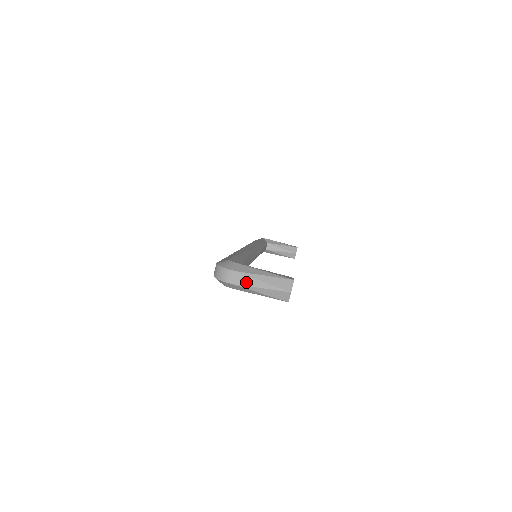
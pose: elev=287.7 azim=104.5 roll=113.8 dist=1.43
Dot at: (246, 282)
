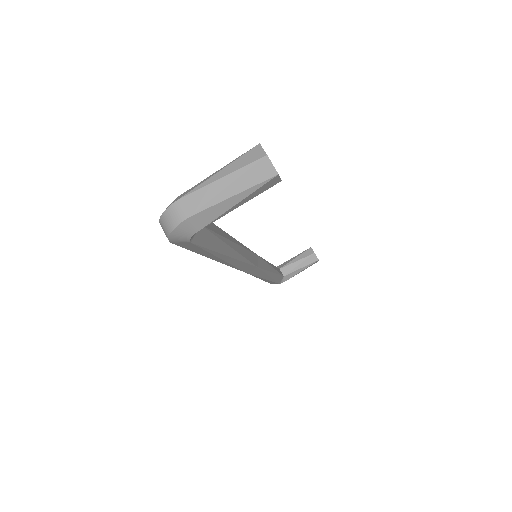
Dot at: (203, 198)
